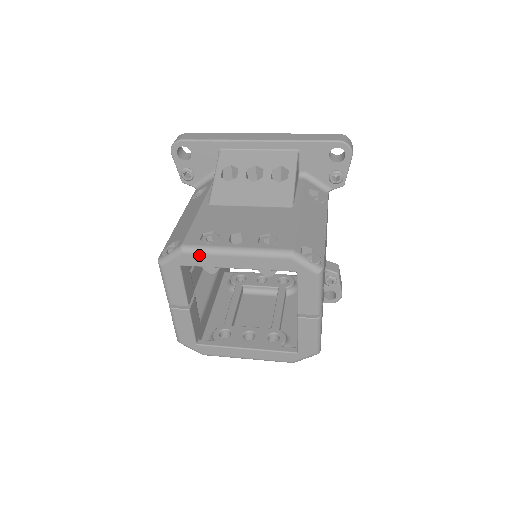
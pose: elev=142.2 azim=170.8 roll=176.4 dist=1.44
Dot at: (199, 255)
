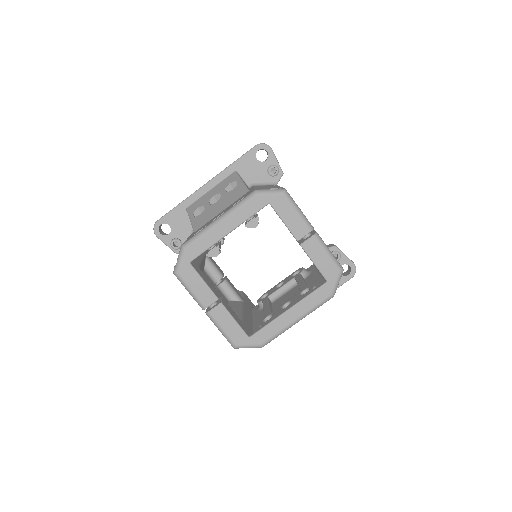
Dot at: (197, 242)
